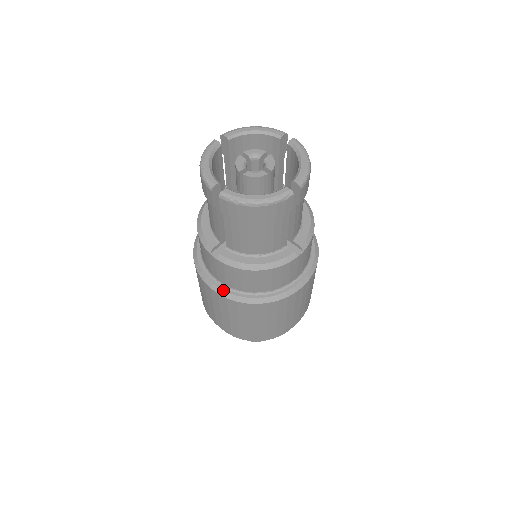
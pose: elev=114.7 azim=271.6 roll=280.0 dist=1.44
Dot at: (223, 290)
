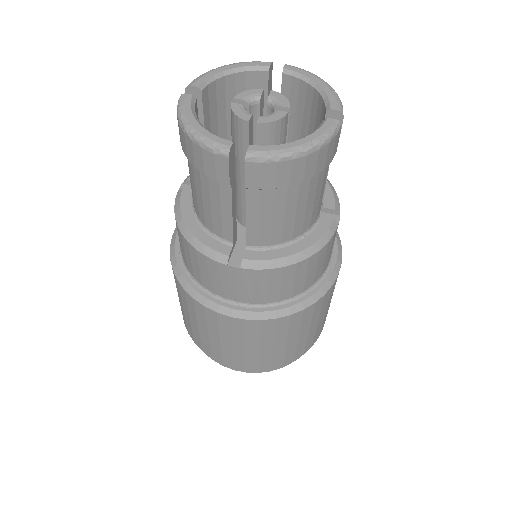
Dot at: (252, 311)
